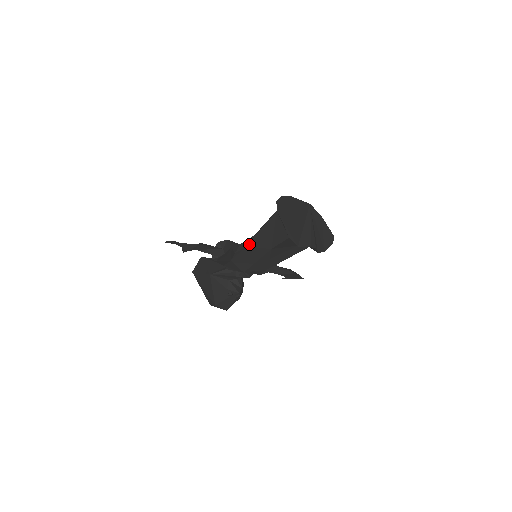
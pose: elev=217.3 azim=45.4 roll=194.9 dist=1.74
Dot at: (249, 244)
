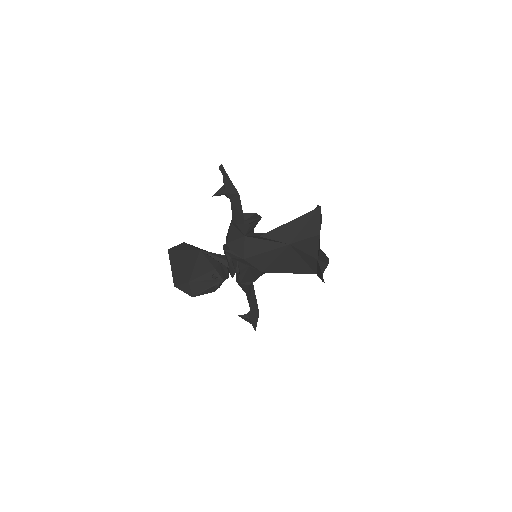
Dot at: (266, 234)
